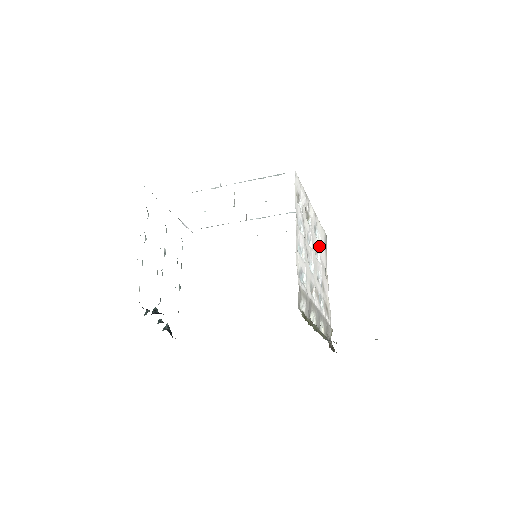
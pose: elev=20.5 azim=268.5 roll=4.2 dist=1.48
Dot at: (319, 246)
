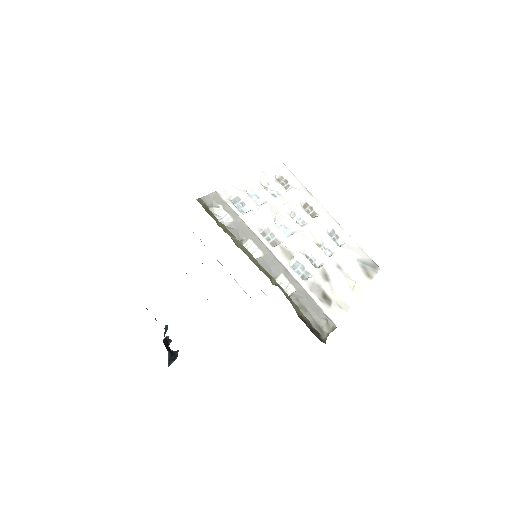
Dot at: (338, 250)
